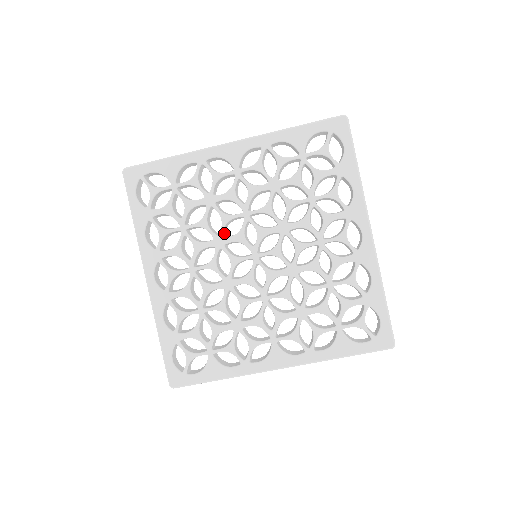
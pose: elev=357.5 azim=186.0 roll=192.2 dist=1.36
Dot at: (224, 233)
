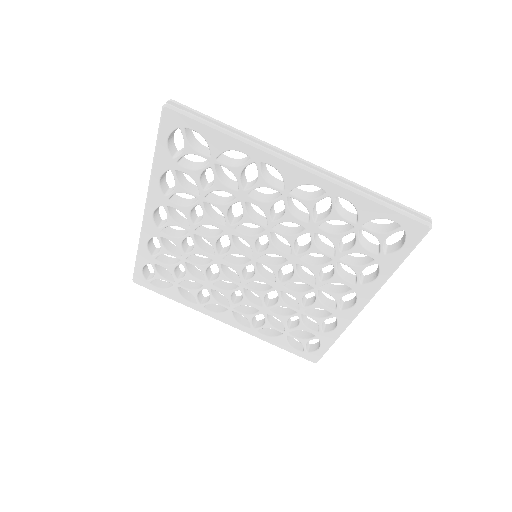
Dot at: occluded
